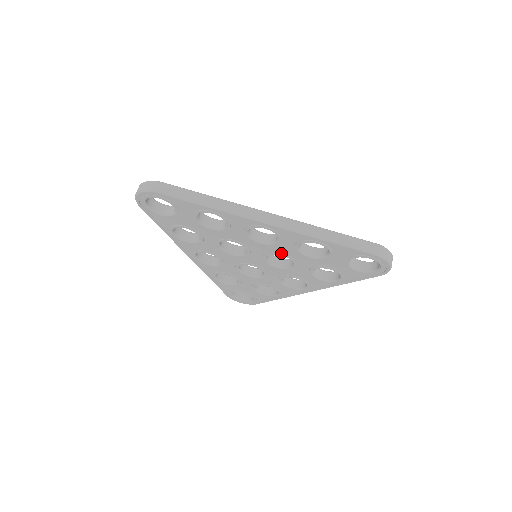
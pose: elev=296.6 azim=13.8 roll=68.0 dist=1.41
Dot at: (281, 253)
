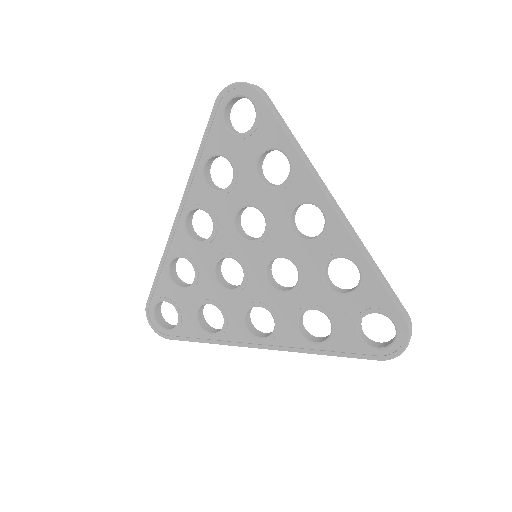
Dot at: (298, 261)
